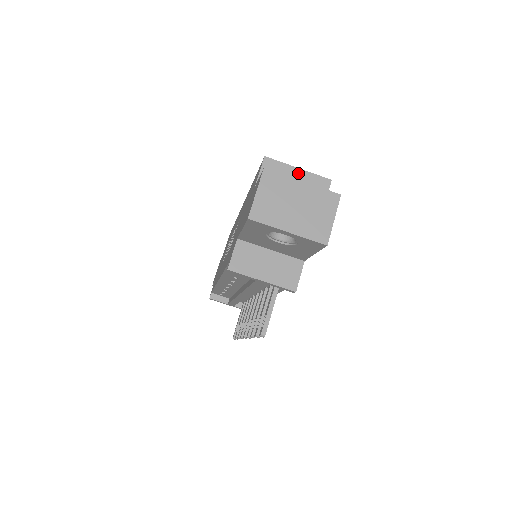
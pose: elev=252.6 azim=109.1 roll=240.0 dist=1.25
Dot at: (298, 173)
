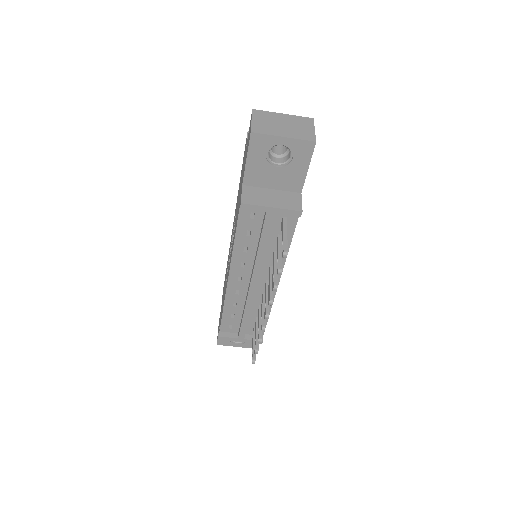
Dot at: occluded
